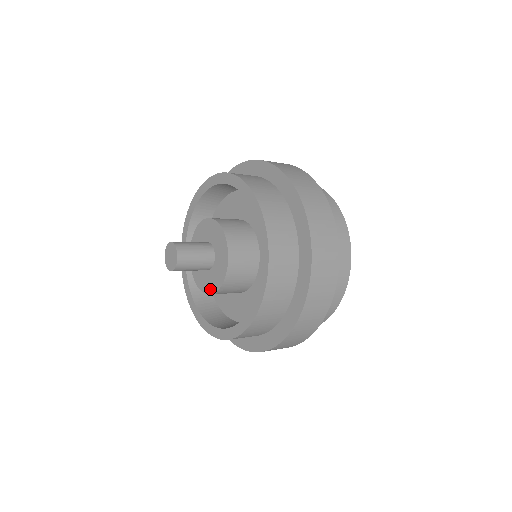
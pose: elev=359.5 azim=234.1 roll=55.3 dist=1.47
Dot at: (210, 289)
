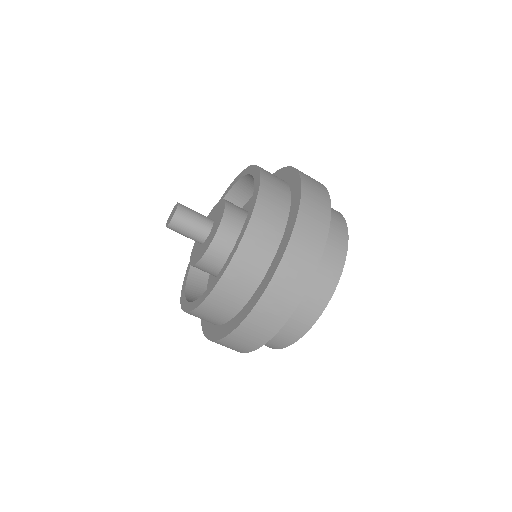
Dot at: (220, 217)
